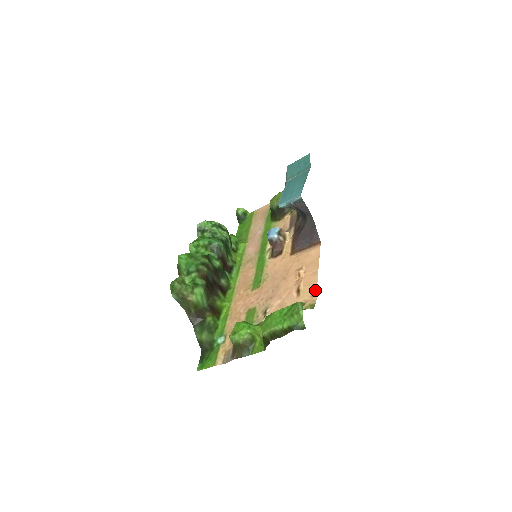
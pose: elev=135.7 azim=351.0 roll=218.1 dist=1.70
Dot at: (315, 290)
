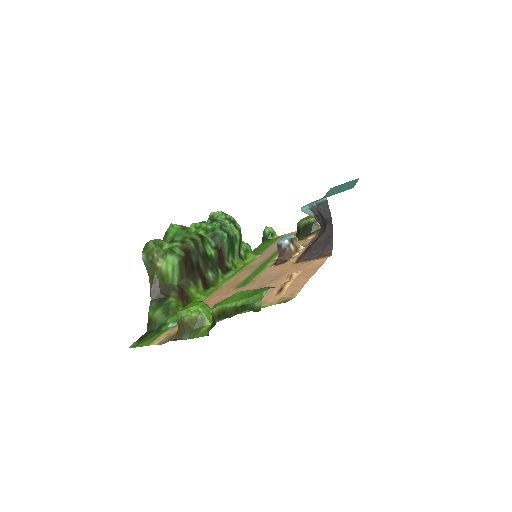
Dot at: (299, 289)
